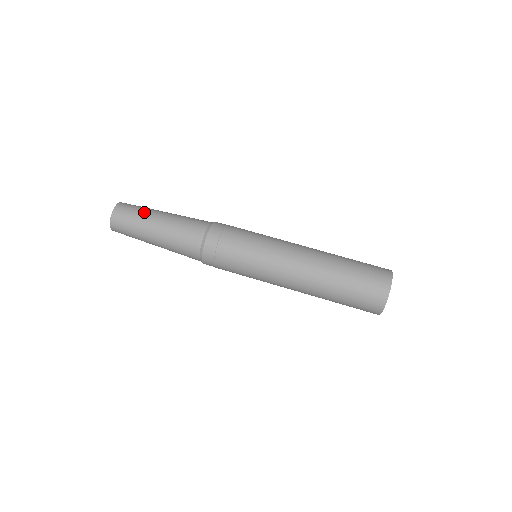
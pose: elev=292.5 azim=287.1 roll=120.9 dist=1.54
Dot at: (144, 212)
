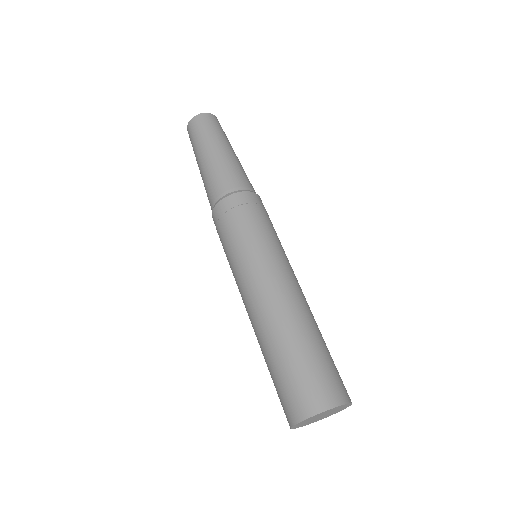
Dot at: (213, 135)
